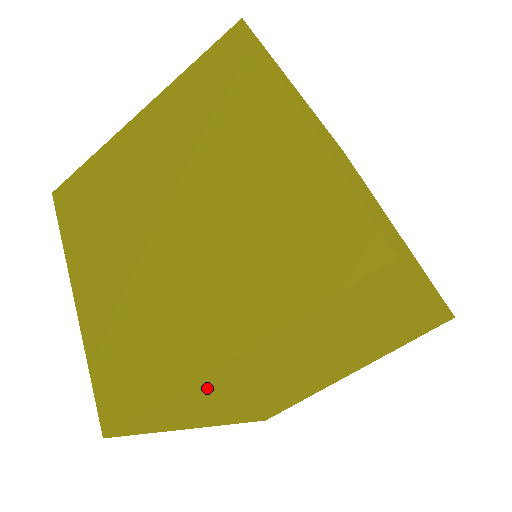
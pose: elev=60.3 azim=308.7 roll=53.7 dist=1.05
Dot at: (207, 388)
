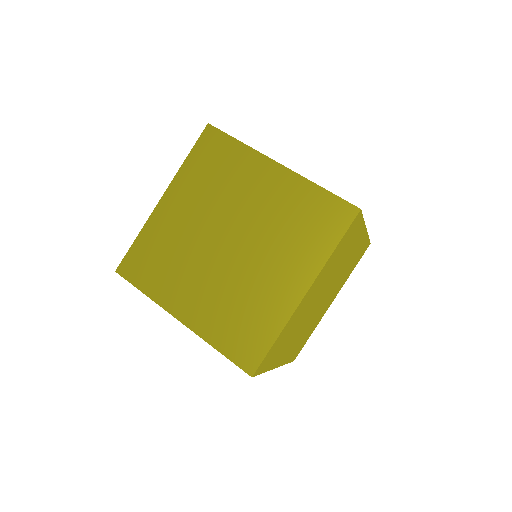
Dot at: (292, 322)
